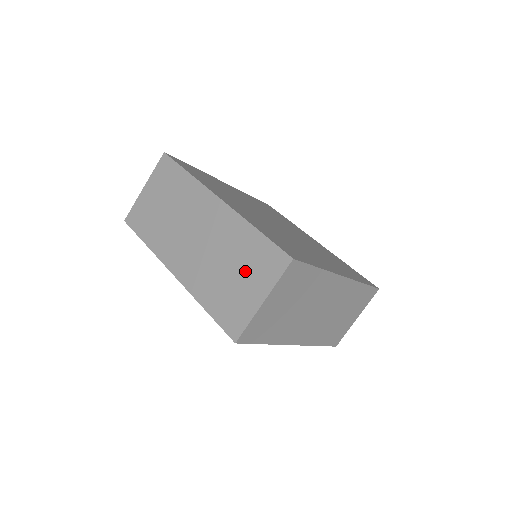
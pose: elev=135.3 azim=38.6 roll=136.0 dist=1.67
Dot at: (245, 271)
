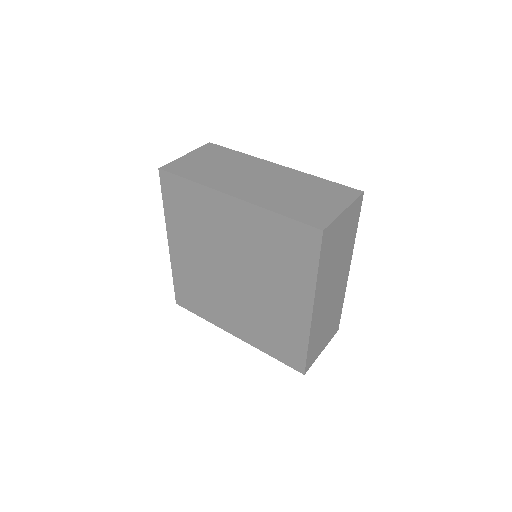
Dot at: (319, 196)
